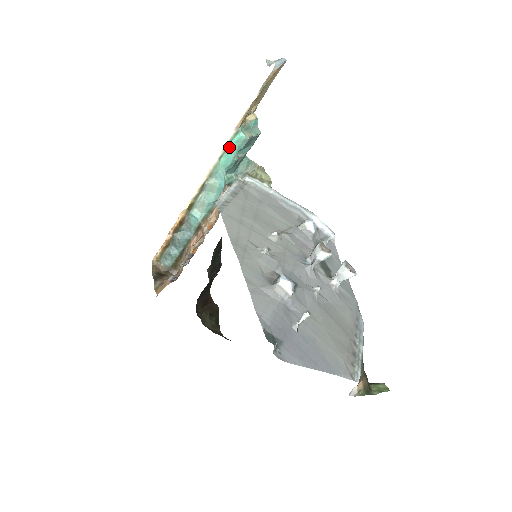
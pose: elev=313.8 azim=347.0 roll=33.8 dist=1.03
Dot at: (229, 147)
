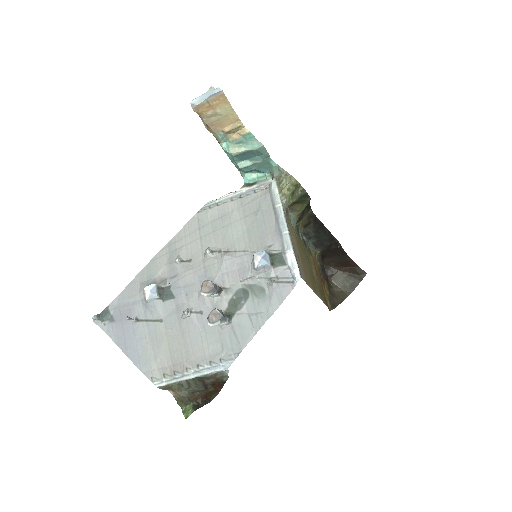
Dot at: (229, 156)
